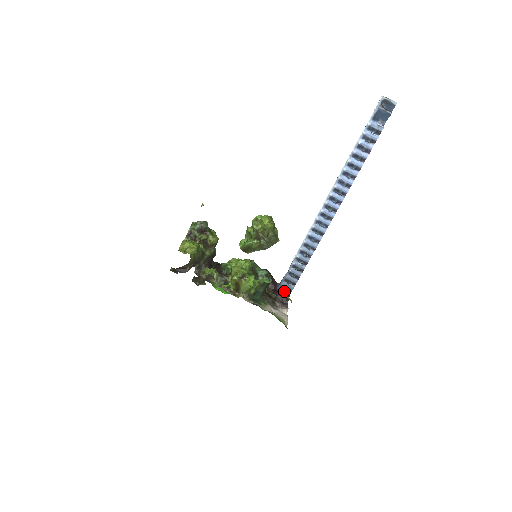
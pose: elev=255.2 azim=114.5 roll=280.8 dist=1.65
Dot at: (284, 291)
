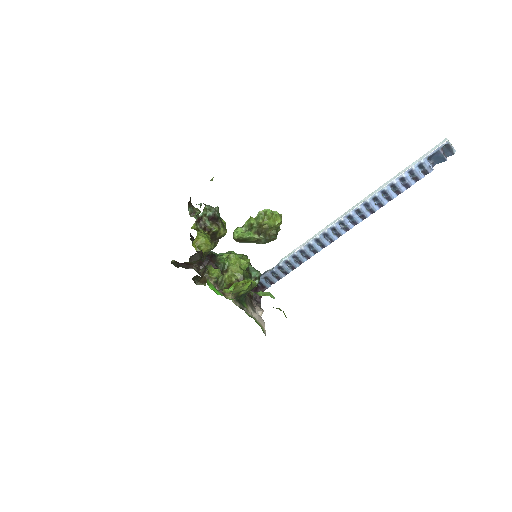
Dot at: (258, 286)
